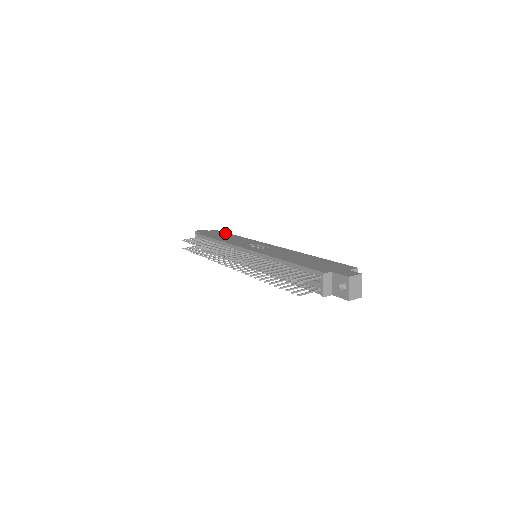
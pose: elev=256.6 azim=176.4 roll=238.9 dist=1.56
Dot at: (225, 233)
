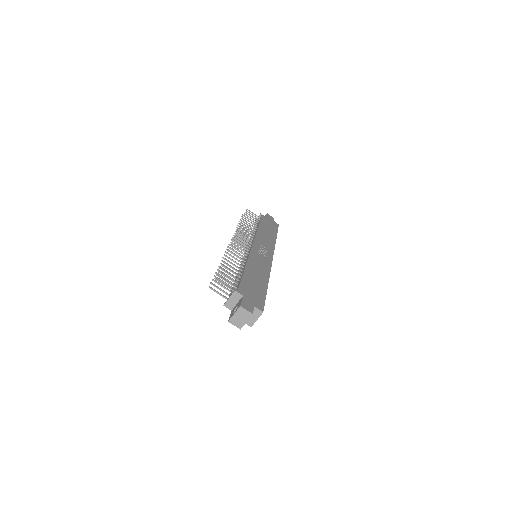
Dot at: (276, 230)
